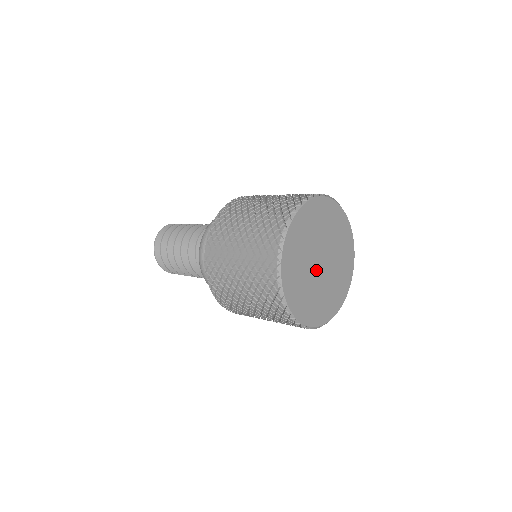
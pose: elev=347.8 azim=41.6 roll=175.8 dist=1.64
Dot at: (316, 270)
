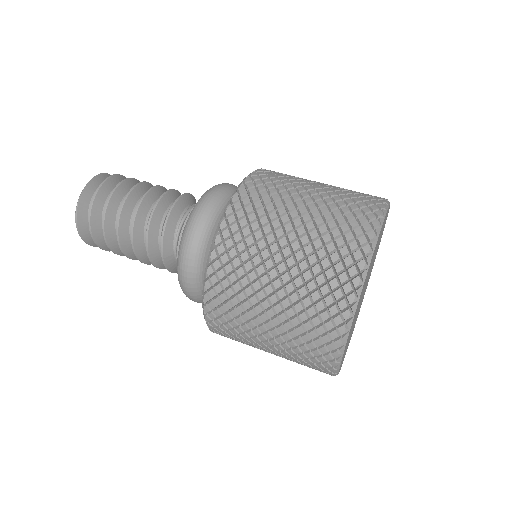
Dot at: occluded
